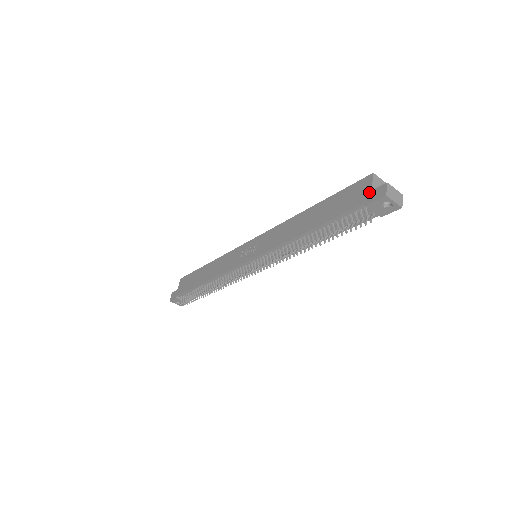
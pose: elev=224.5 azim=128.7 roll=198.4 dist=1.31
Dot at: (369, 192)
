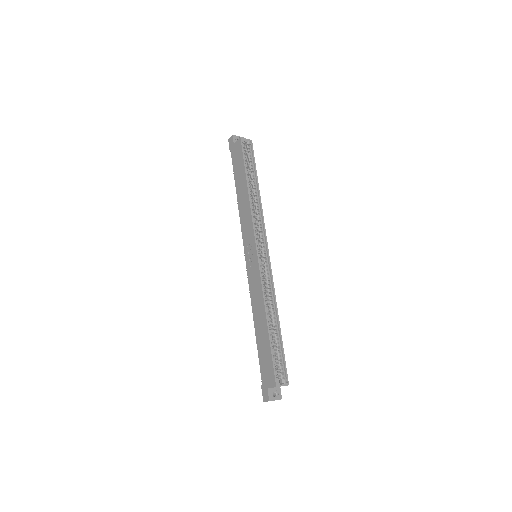
Dot at: (266, 387)
